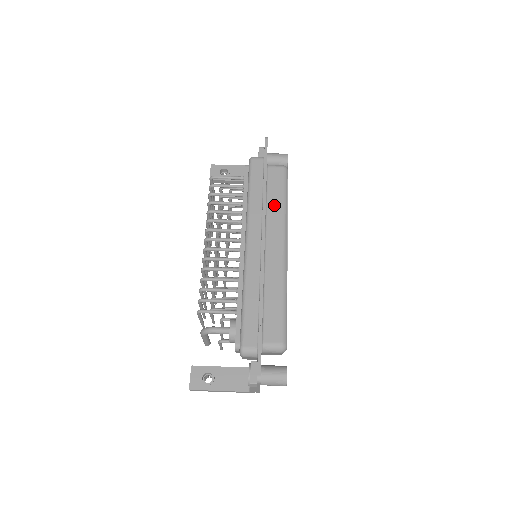
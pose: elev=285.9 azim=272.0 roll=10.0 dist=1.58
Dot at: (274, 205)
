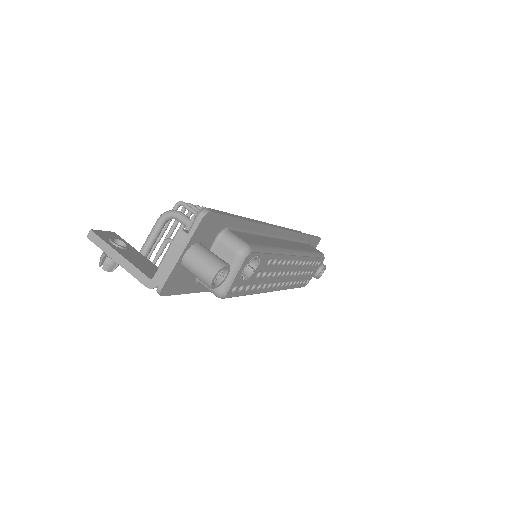
Dot at: (302, 246)
